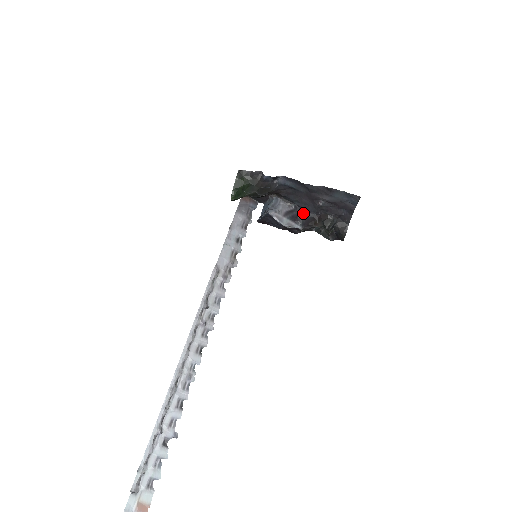
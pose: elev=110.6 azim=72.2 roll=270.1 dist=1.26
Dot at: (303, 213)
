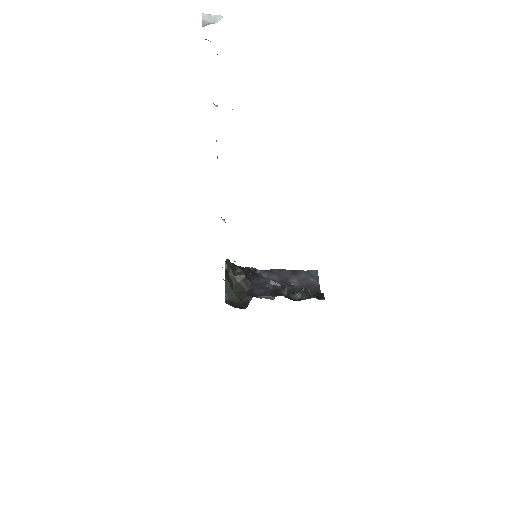
Dot at: occluded
